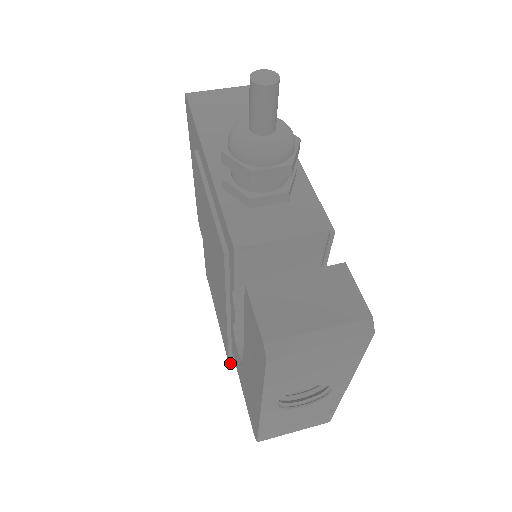
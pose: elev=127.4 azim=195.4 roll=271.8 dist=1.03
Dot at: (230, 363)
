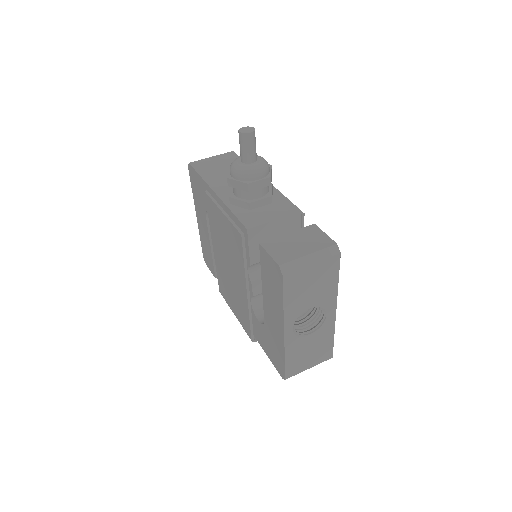
Dot at: (252, 340)
